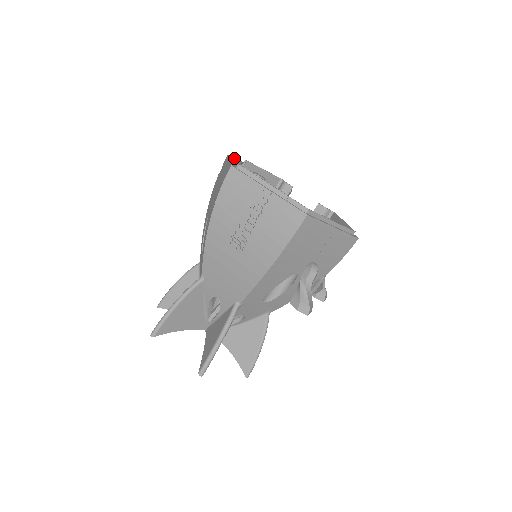
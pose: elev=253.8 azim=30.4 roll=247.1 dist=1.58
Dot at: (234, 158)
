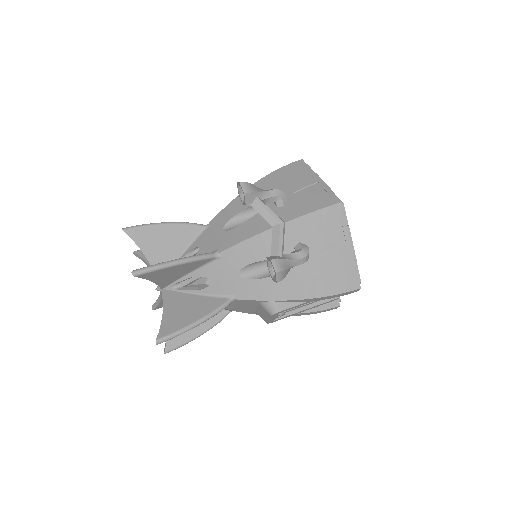
Dot at: occluded
